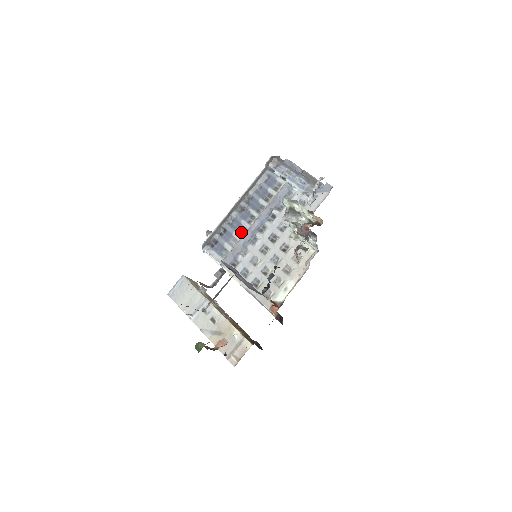
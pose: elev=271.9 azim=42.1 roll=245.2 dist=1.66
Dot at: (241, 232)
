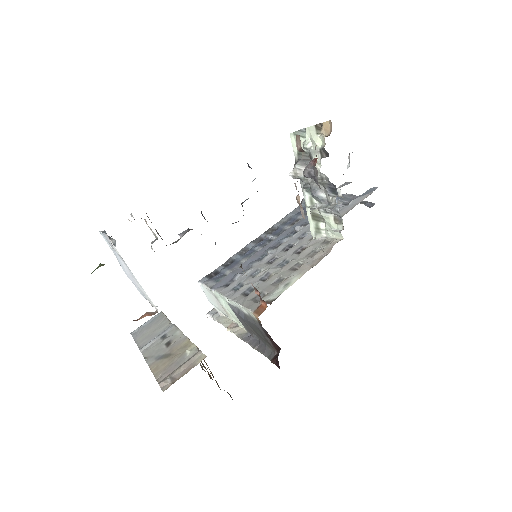
Dot at: occluded
